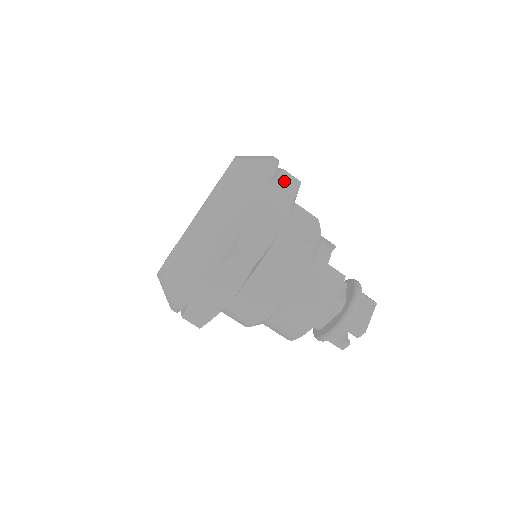
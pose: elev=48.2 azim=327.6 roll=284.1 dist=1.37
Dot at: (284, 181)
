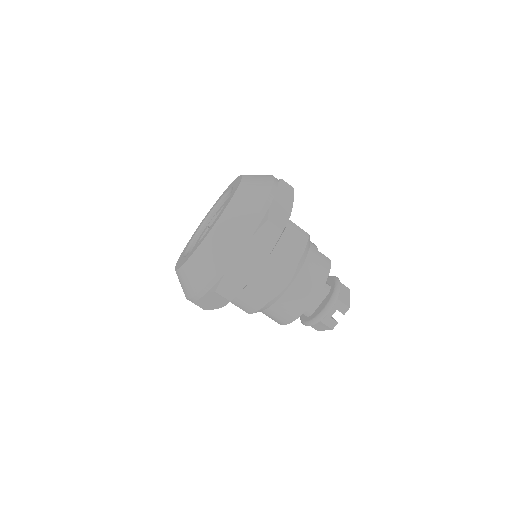
Dot at: (284, 185)
